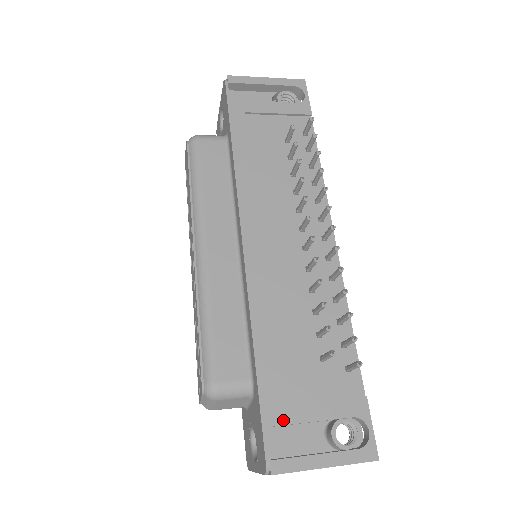
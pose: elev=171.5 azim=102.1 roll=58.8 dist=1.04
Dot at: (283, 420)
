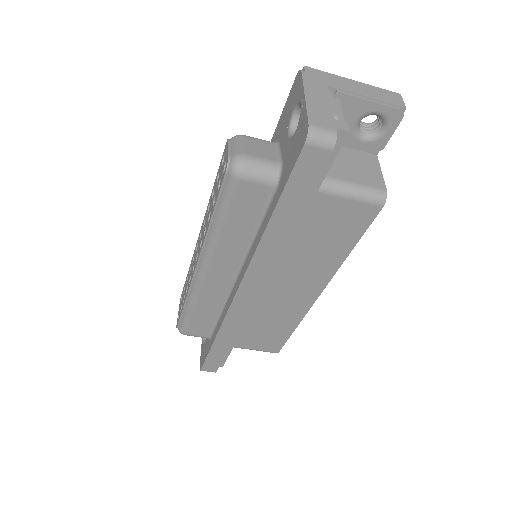
Dot at: occluded
